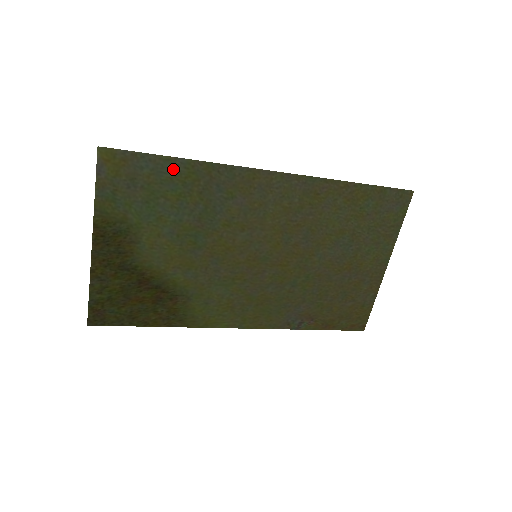
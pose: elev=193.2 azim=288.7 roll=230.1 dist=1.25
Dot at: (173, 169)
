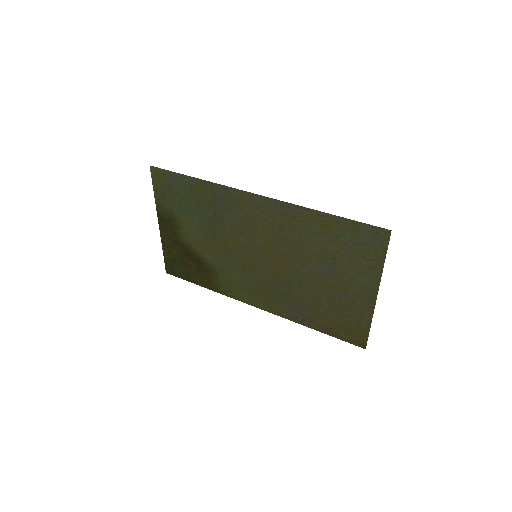
Dot at: (191, 184)
